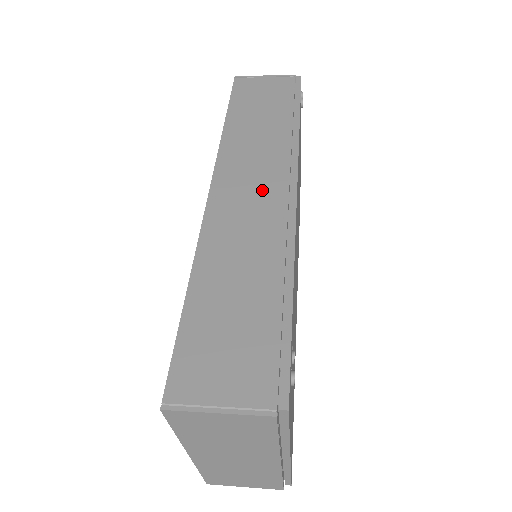
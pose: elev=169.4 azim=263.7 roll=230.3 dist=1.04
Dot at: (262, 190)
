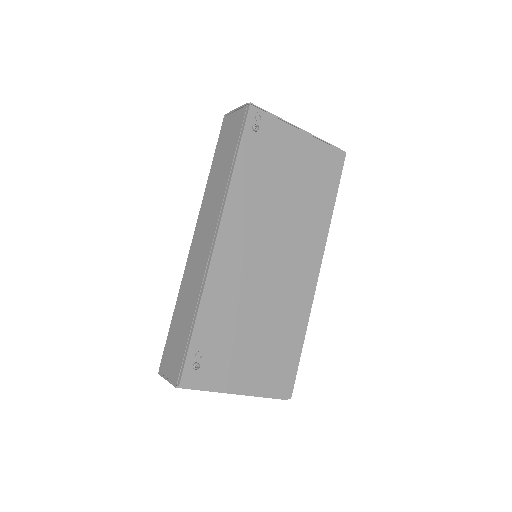
Dot at: (205, 240)
